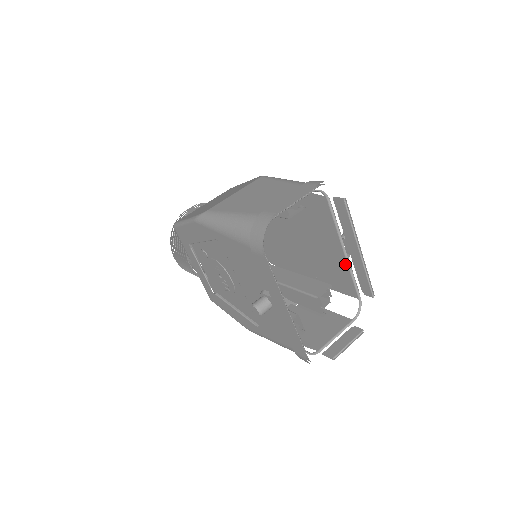
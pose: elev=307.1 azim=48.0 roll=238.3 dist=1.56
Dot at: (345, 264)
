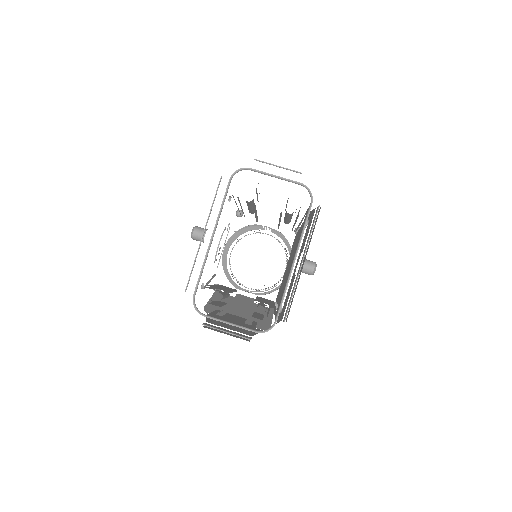
Dot at: (288, 276)
